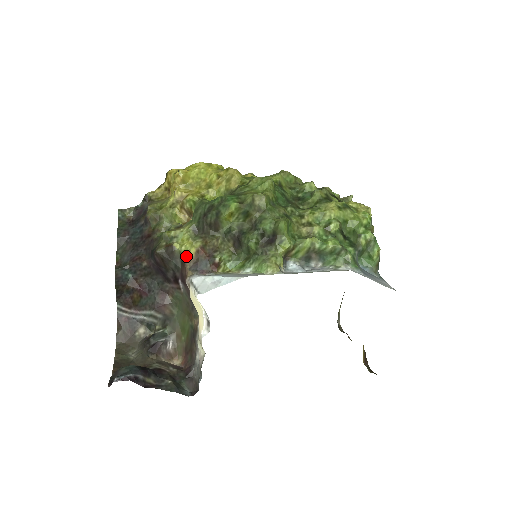
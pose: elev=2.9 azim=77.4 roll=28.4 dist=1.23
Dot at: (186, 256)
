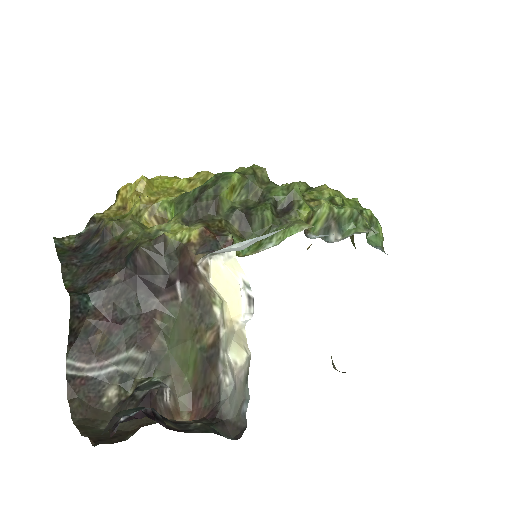
Dot at: (186, 242)
